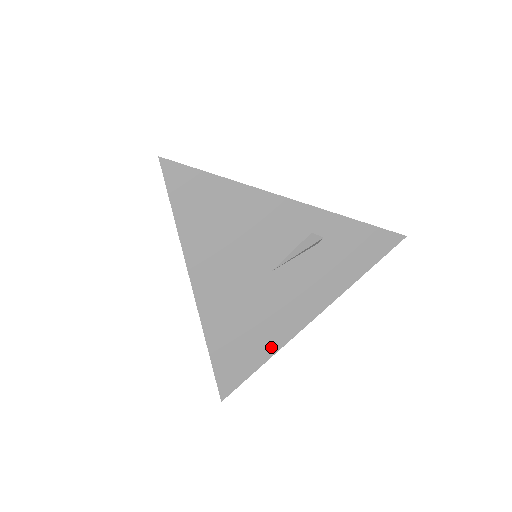
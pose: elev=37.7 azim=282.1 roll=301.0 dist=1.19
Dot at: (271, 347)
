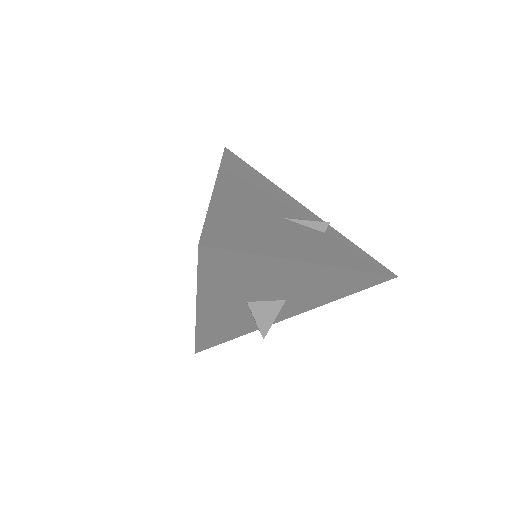
Dot at: (272, 251)
